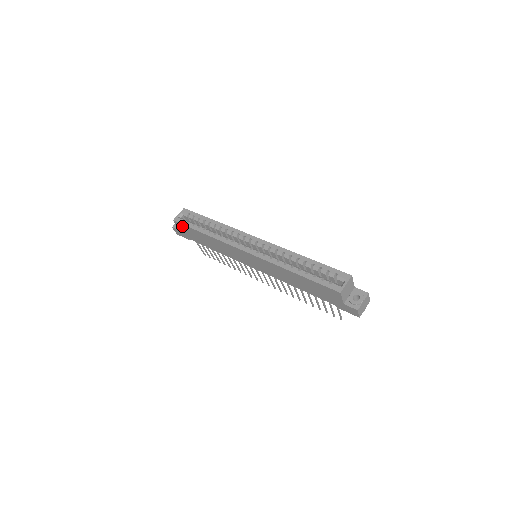
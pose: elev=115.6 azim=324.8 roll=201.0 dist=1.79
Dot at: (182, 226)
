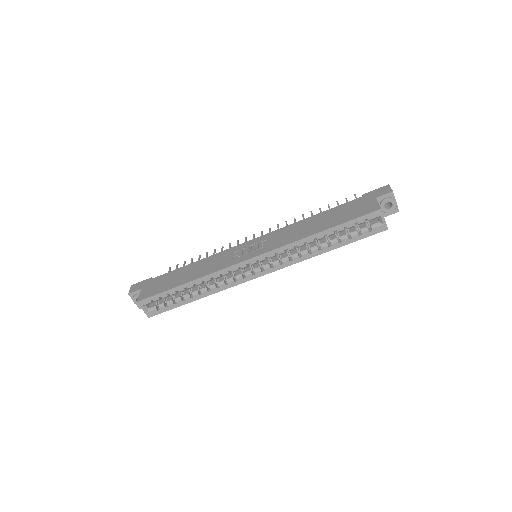
Dot at: occluded
